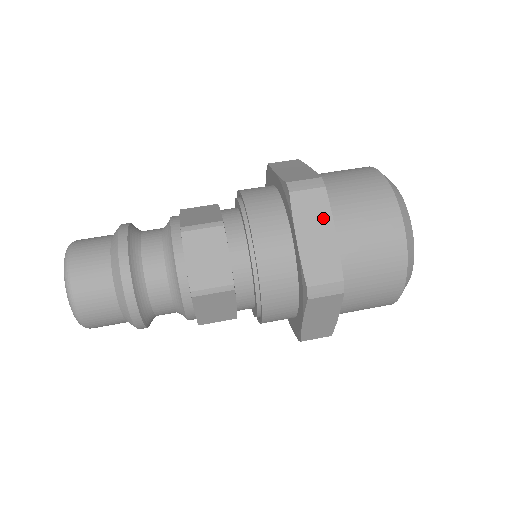
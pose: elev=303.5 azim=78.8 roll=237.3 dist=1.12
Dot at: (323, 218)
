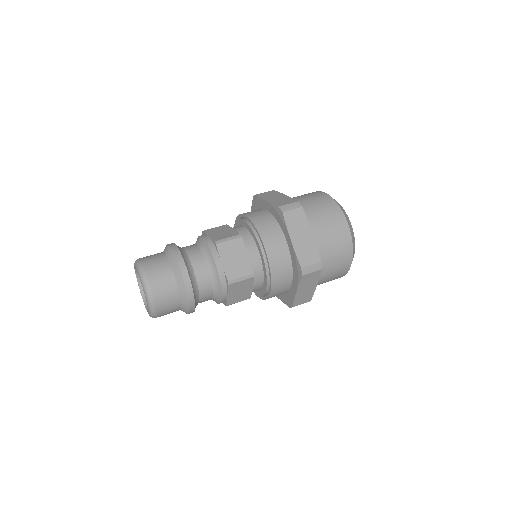
Dot at: (277, 194)
